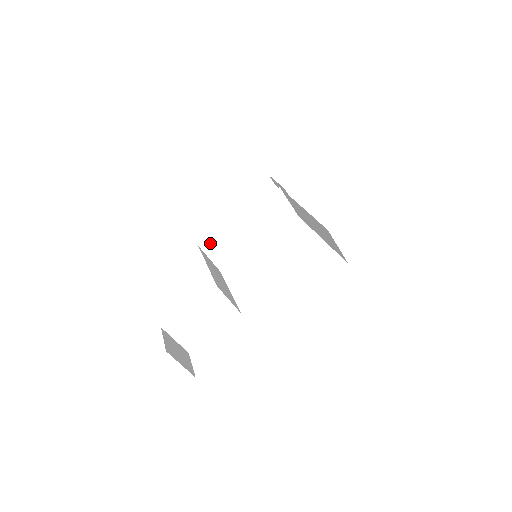
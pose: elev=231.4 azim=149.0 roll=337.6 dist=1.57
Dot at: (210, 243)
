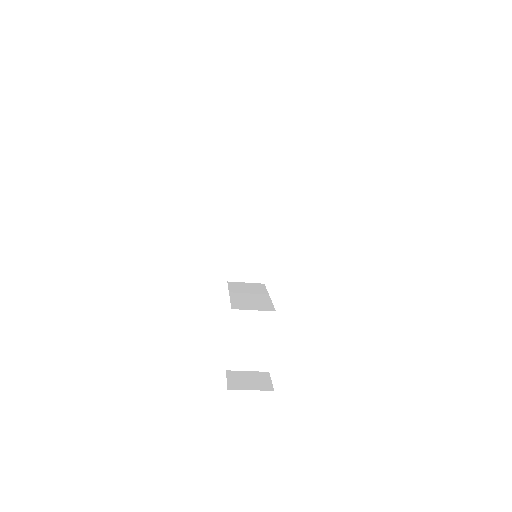
Dot at: (234, 272)
